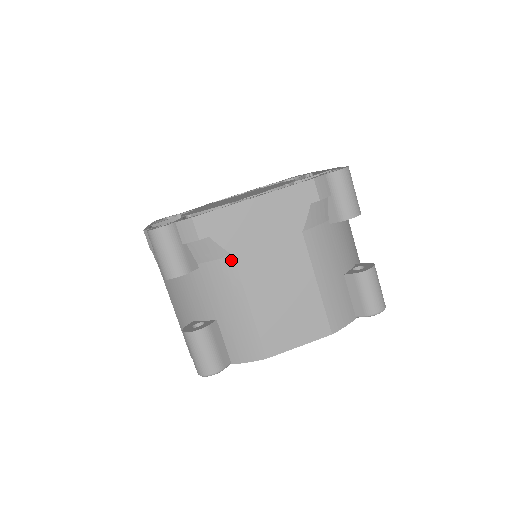
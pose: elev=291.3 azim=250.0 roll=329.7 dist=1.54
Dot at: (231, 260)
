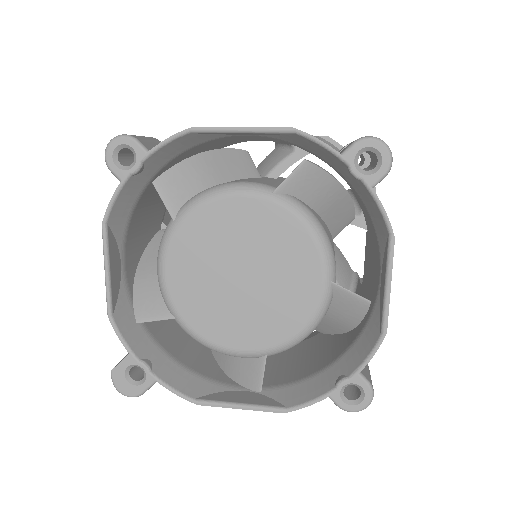
Dot at: occluded
